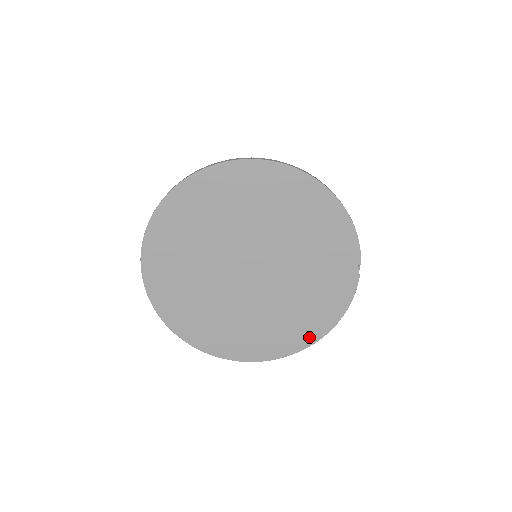
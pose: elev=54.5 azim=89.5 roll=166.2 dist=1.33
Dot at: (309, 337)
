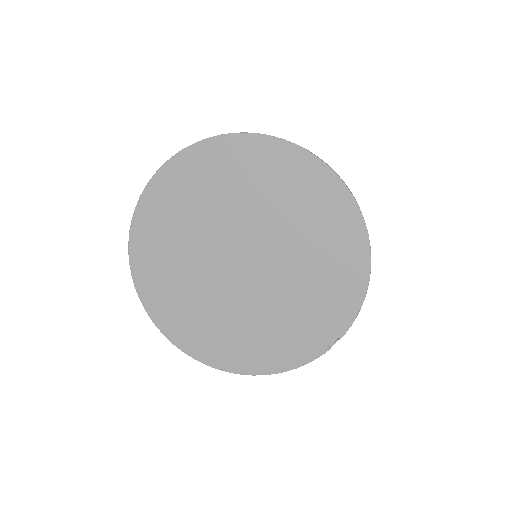
Dot at: (240, 364)
